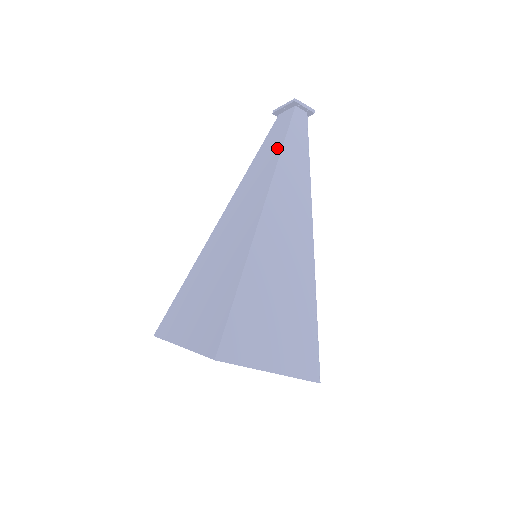
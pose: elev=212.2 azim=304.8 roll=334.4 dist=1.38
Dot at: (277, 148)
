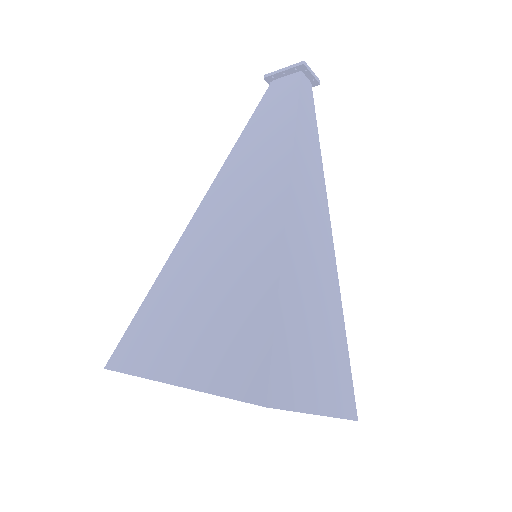
Dot at: (287, 118)
